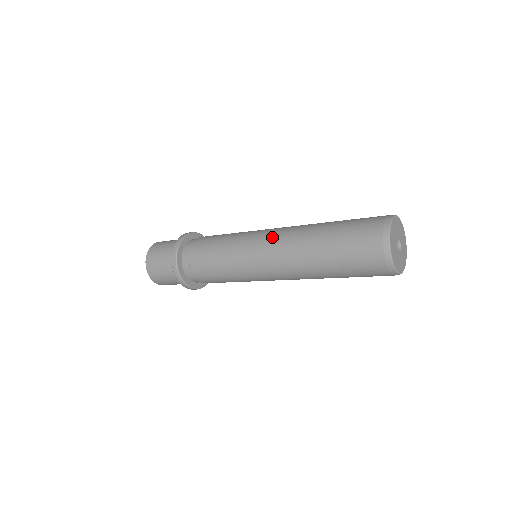
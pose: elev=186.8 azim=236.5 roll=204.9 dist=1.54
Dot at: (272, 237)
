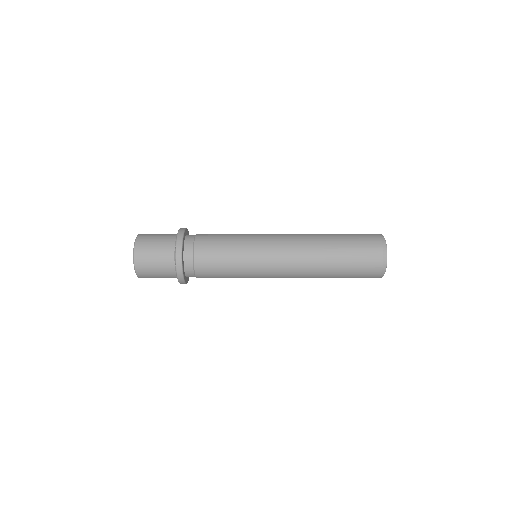
Dot at: (286, 259)
